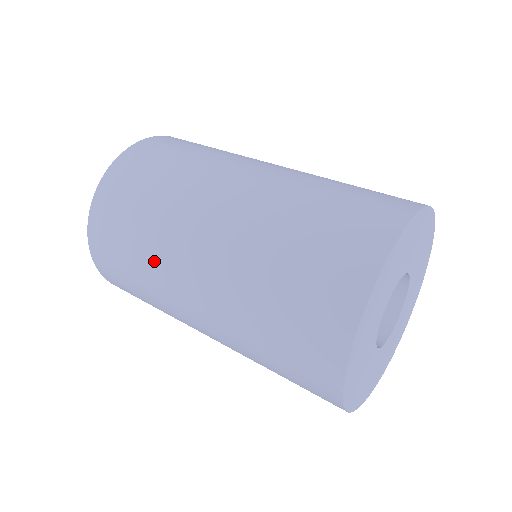
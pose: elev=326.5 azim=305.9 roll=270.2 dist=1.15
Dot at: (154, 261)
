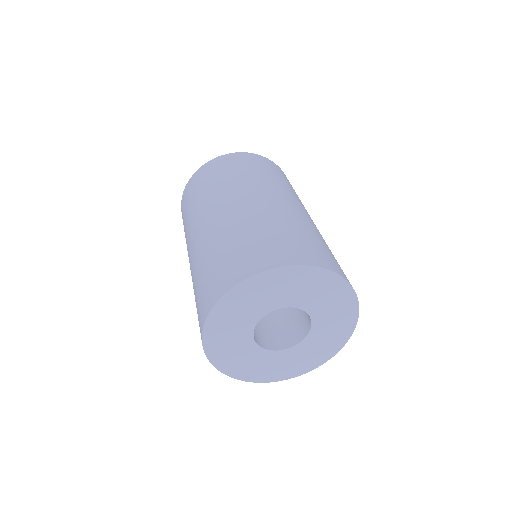
Dot at: (187, 232)
